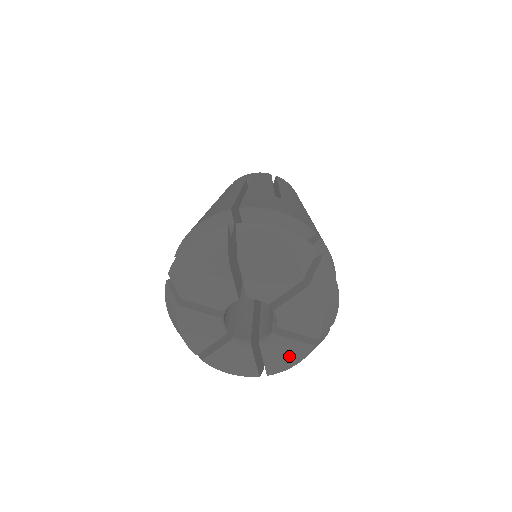
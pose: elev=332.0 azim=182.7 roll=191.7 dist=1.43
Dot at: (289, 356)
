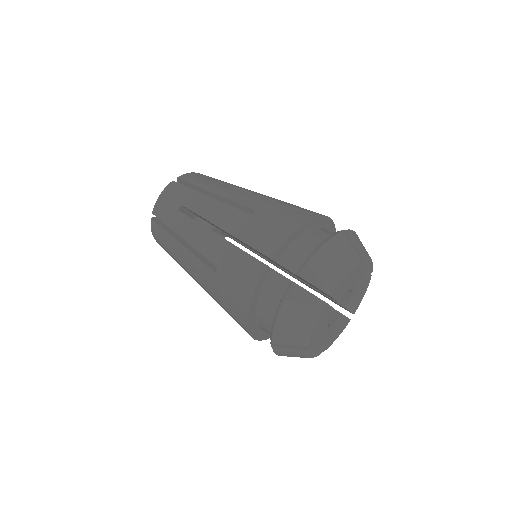
Dot at: (339, 332)
